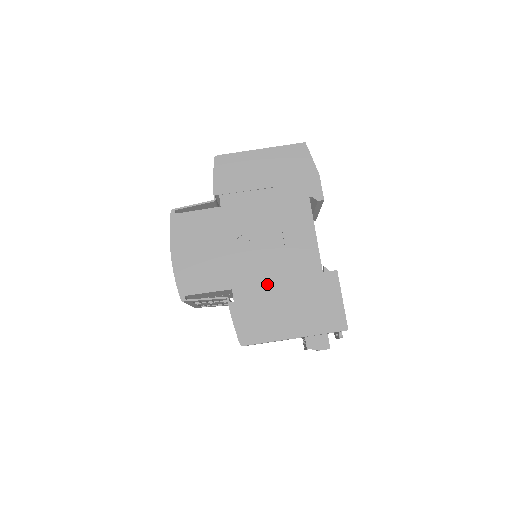
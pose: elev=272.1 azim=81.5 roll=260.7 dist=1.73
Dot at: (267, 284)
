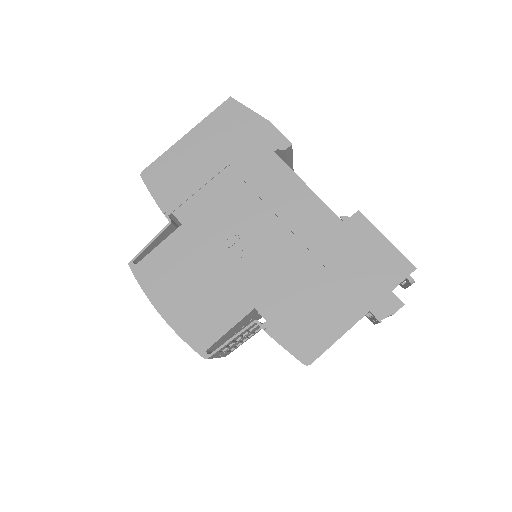
Dot at: (290, 276)
